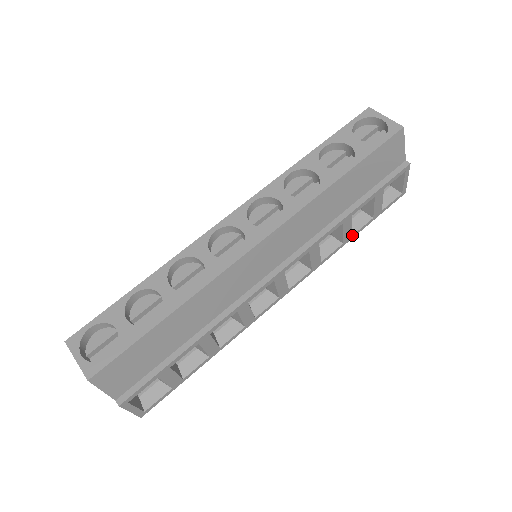
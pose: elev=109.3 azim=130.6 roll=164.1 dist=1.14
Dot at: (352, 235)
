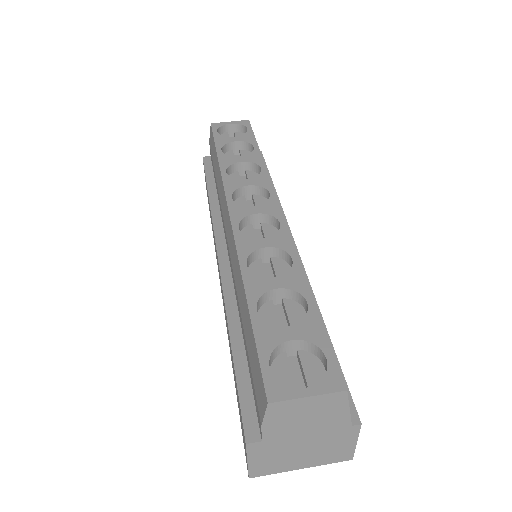
Dot at: occluded
